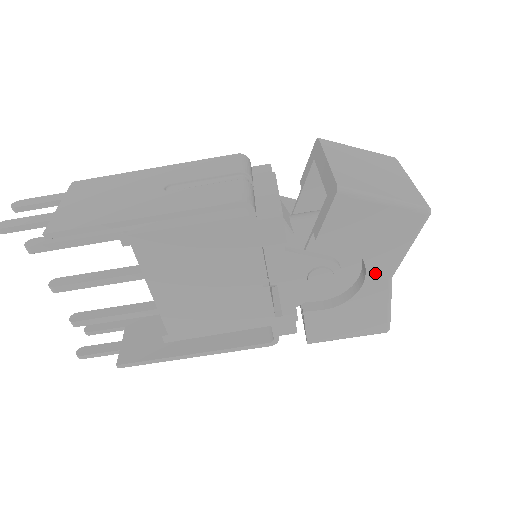
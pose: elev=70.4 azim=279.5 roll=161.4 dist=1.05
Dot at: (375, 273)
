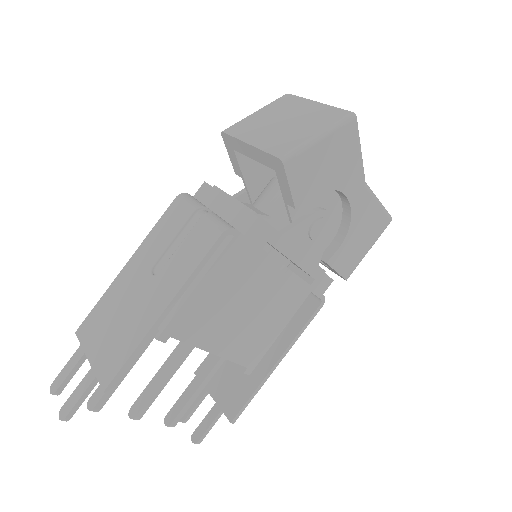
Dot at: (352, 191)
